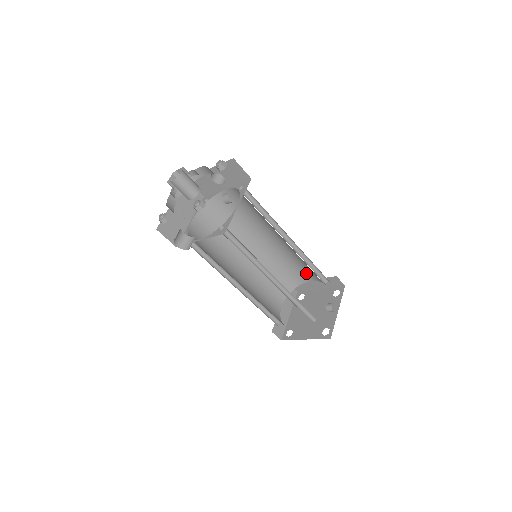
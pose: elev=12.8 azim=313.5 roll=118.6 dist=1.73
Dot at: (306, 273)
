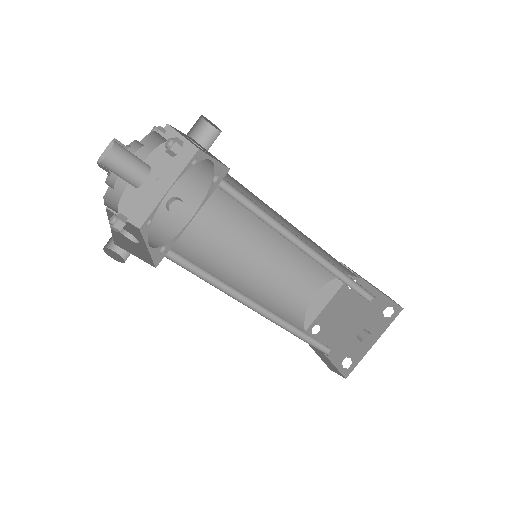
Dot at: occluded
